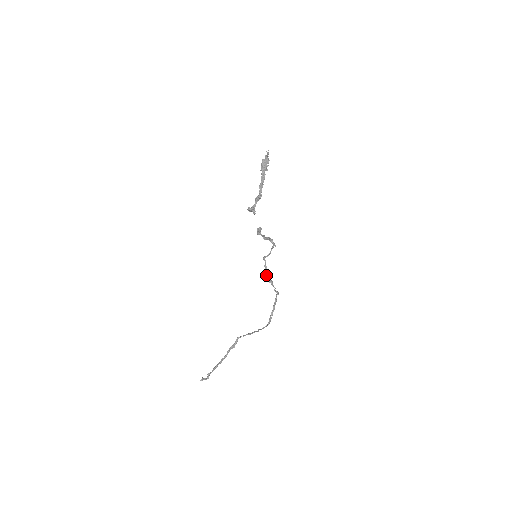
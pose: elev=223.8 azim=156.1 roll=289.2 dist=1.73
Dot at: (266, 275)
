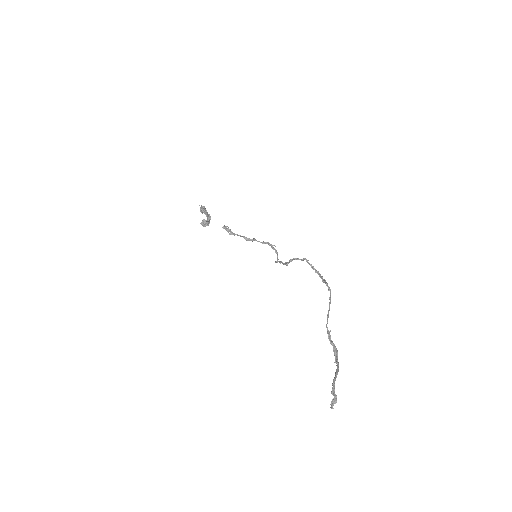
Dot at: (285, 263)
